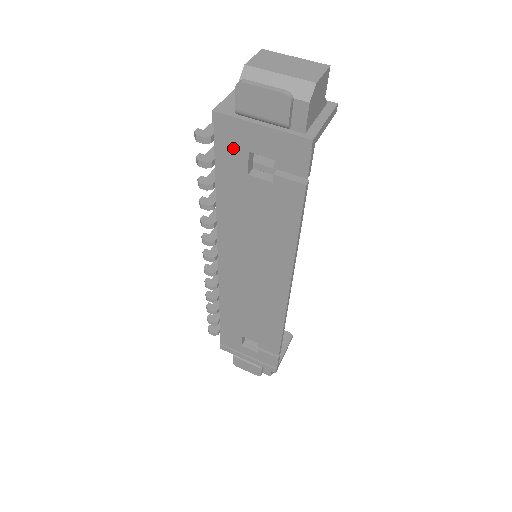
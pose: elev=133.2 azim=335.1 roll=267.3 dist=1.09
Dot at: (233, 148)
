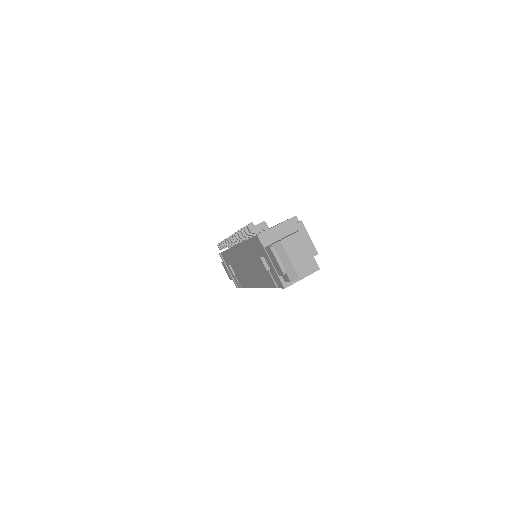
Dot at: (259, 248)
